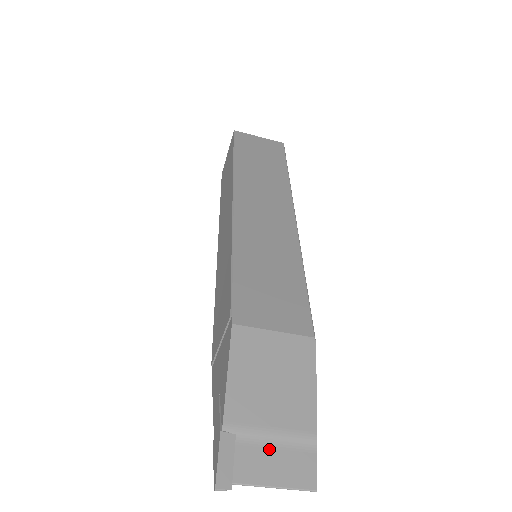
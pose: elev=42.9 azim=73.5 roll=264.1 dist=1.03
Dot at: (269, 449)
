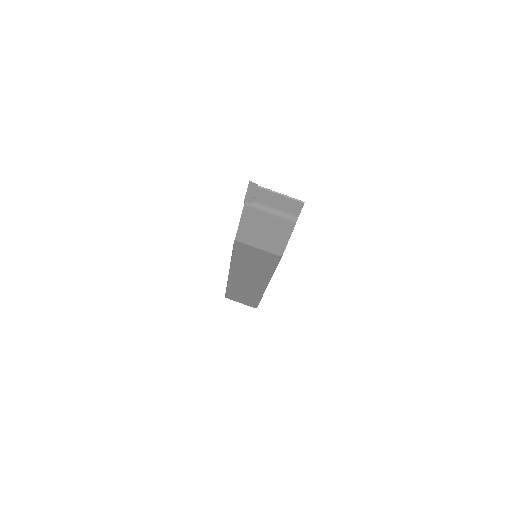
Dot at: occluded
